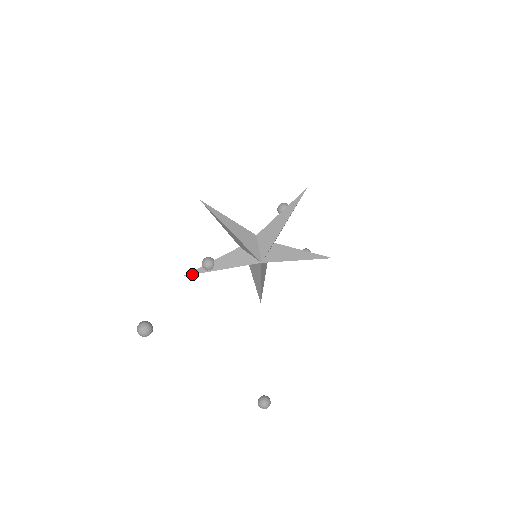
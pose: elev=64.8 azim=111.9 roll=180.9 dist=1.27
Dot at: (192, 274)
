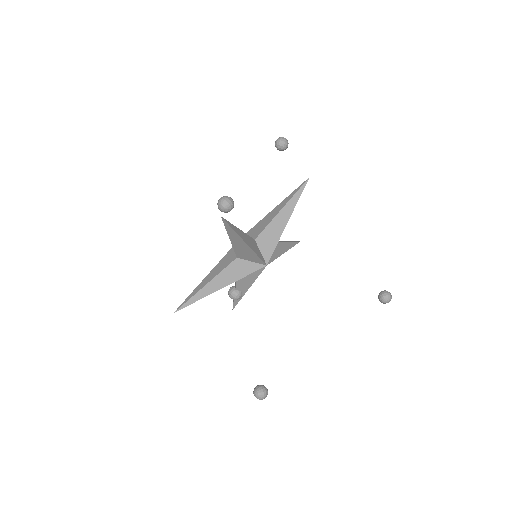
Dot at: occluded
